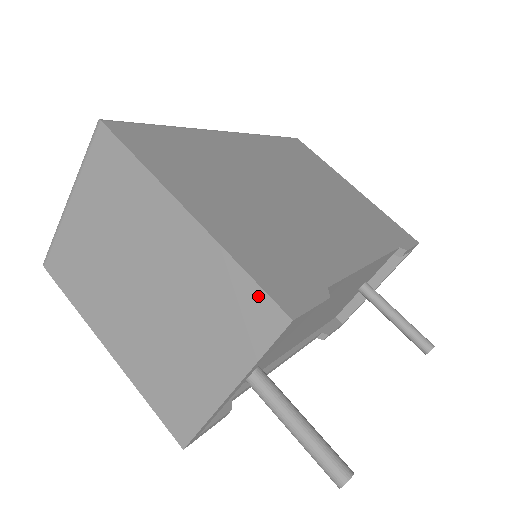
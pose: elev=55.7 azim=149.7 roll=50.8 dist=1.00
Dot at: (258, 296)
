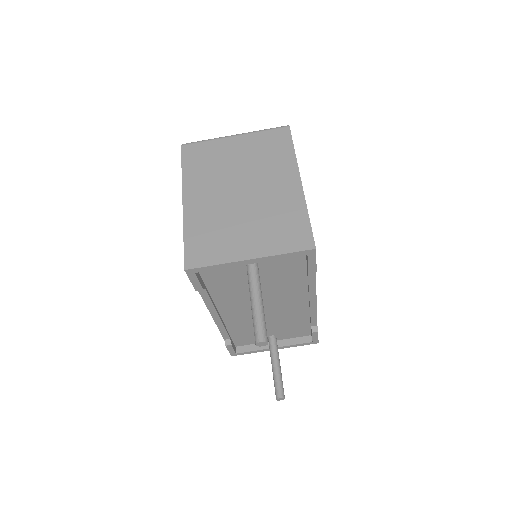
Dot at: (307, 231)
